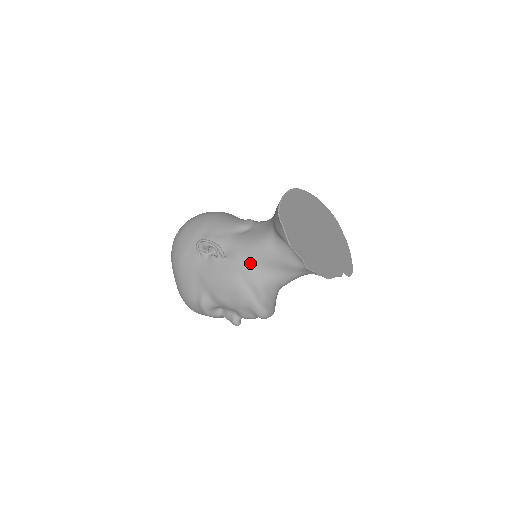
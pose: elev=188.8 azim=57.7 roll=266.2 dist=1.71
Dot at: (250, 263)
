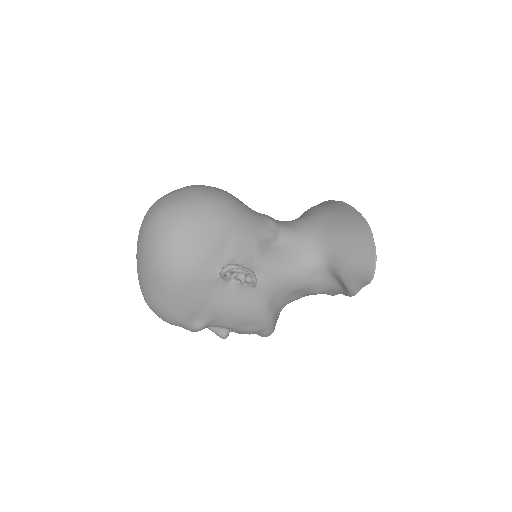
Dot at: (281, 291)
